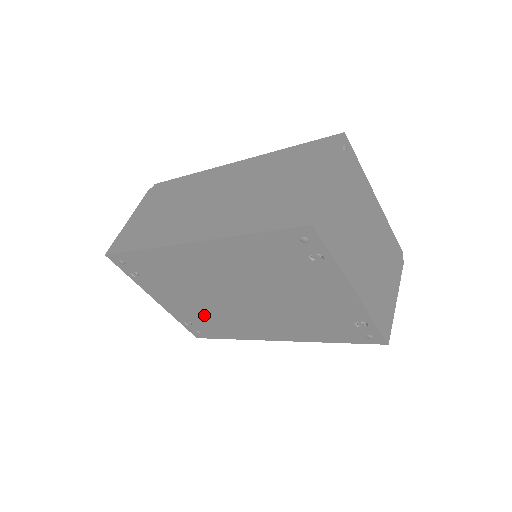
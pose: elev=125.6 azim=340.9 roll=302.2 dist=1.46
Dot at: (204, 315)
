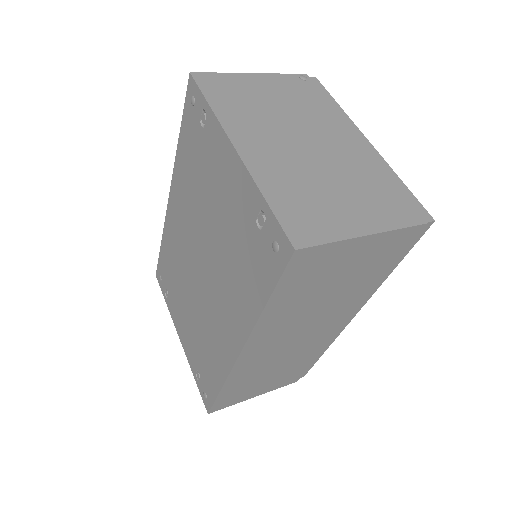
Dot at: (199, 340)
